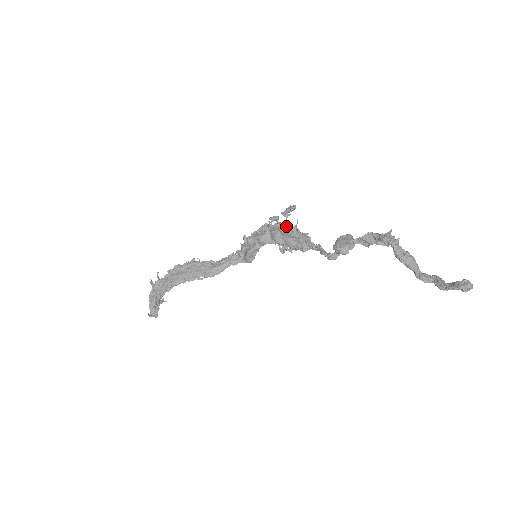
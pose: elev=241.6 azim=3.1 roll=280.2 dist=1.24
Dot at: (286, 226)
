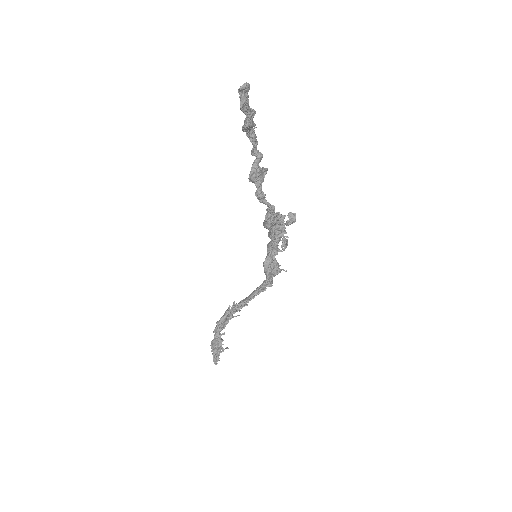
Dot at: occluded
